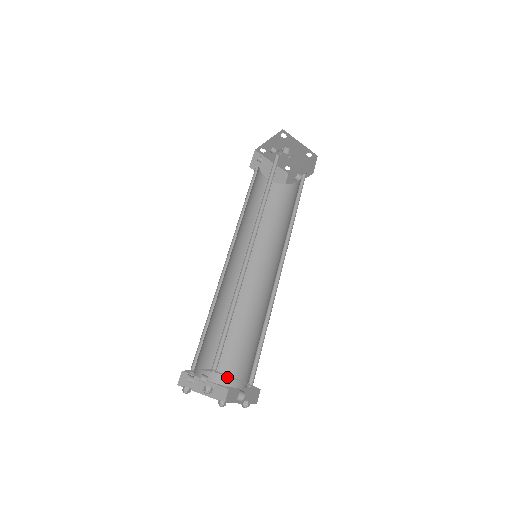
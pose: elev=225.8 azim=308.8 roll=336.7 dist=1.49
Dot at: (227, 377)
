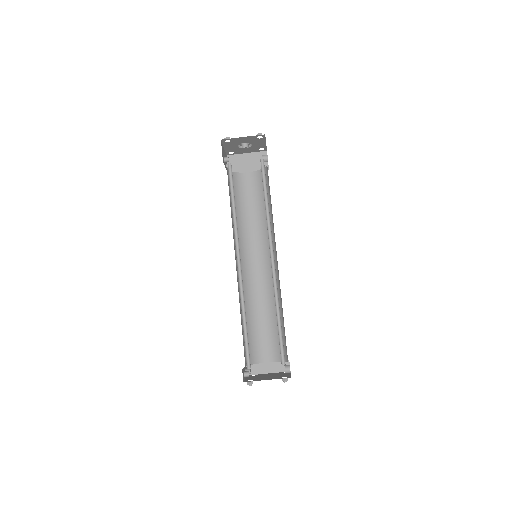
Dot at: (280, 355)
